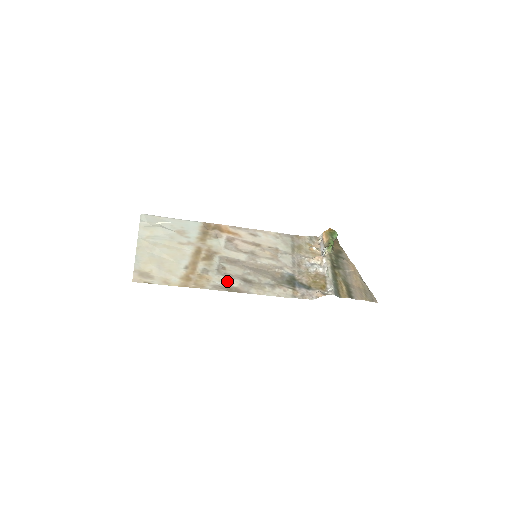
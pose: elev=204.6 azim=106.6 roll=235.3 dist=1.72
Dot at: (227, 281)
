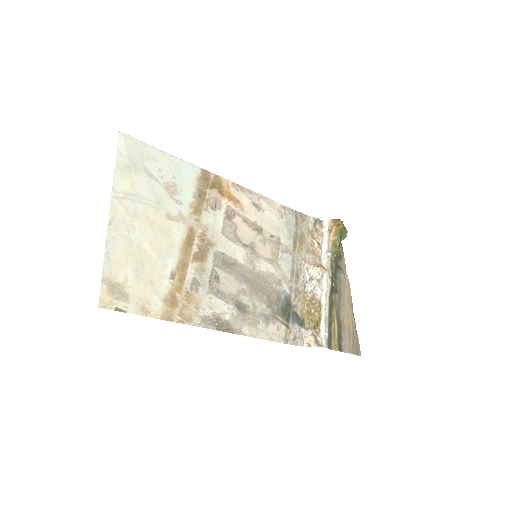
Dot at: (219, 308)
